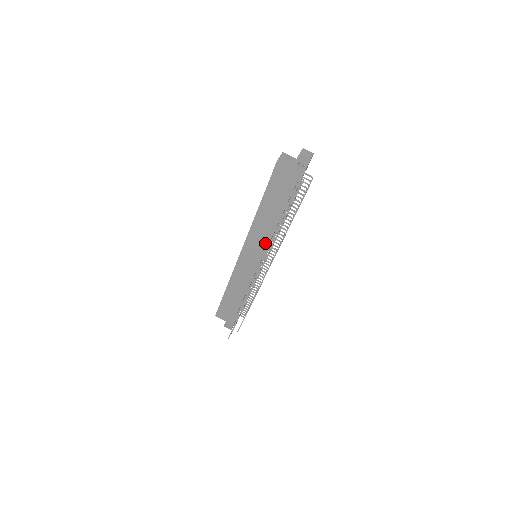
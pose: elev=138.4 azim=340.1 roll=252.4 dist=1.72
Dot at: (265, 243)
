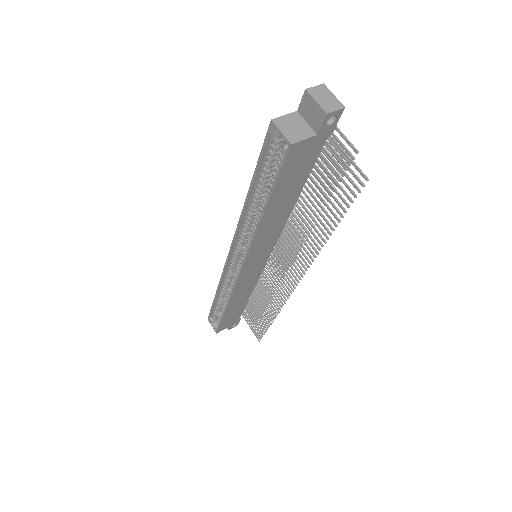
Dot at: (274, 239)
